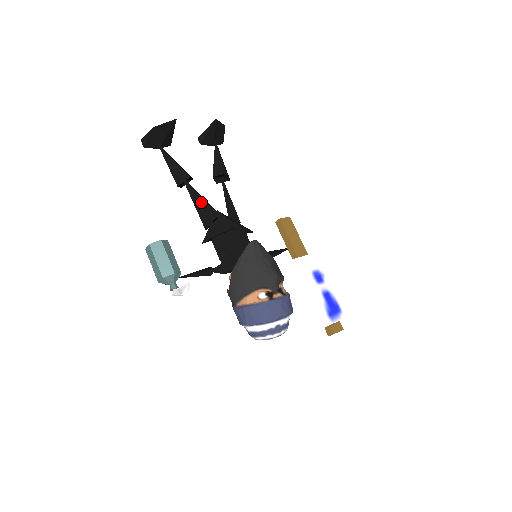
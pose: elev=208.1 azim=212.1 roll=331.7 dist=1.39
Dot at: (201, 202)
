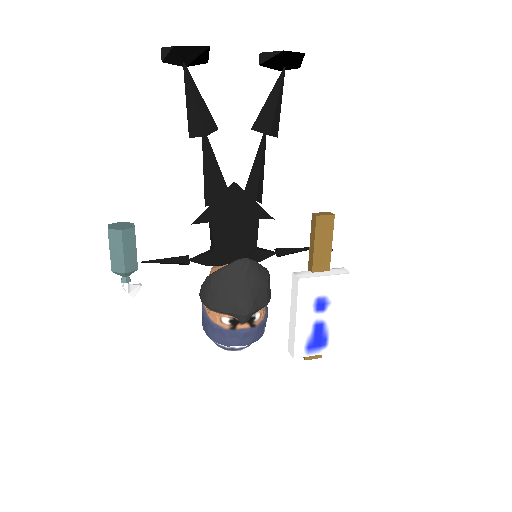
Dot at: (211, 171)
